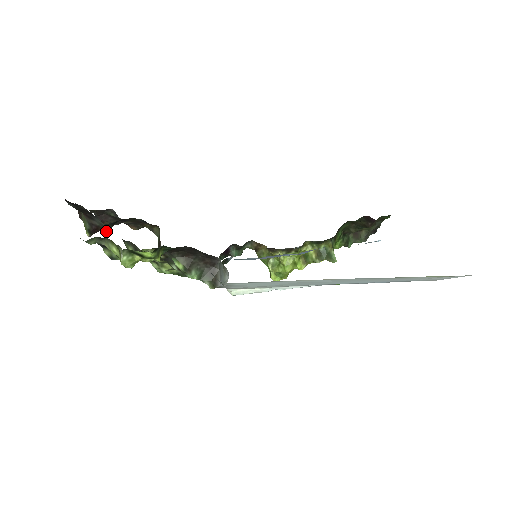
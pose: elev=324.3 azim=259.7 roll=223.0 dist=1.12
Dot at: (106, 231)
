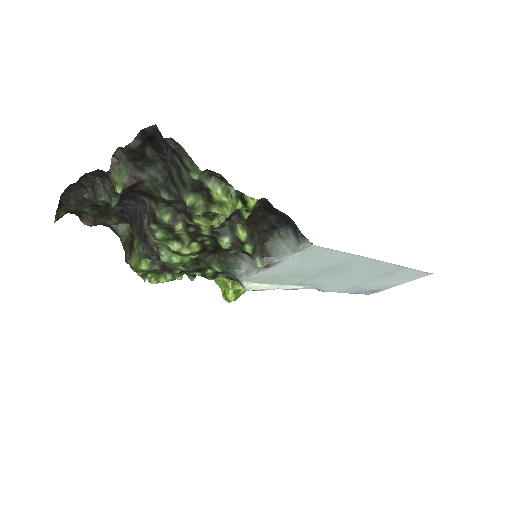
Dot at: (112, 201)
